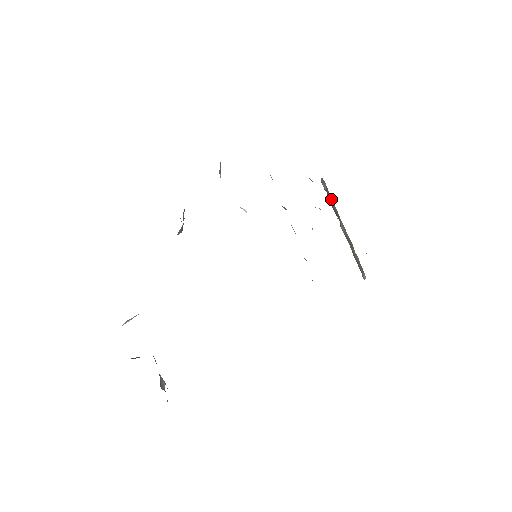
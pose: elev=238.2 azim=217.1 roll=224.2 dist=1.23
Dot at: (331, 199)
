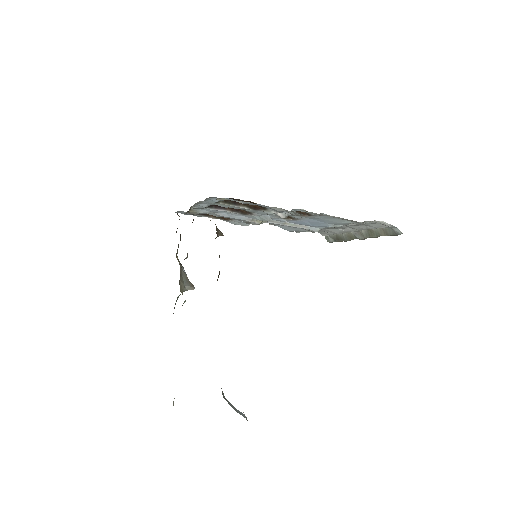
Dot at: (338, 236)
